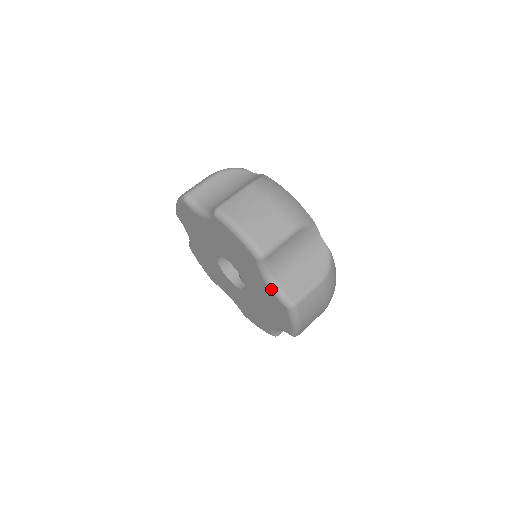
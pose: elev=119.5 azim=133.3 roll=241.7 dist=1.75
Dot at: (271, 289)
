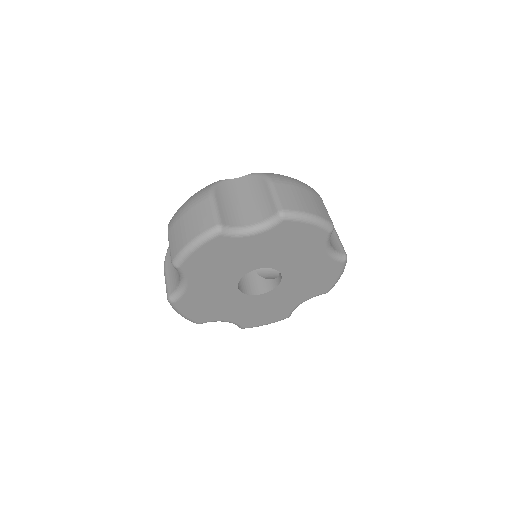
Dot at: (261, 231)
